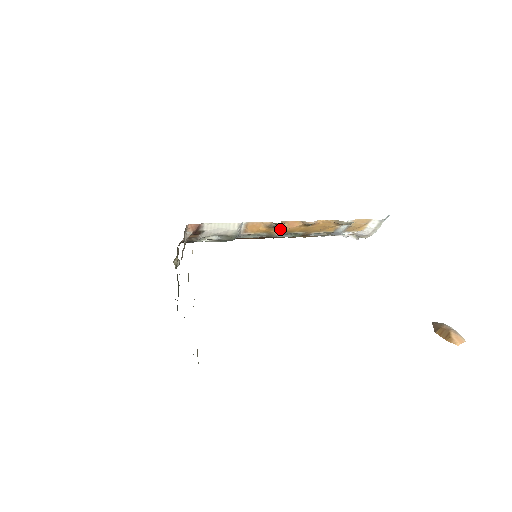
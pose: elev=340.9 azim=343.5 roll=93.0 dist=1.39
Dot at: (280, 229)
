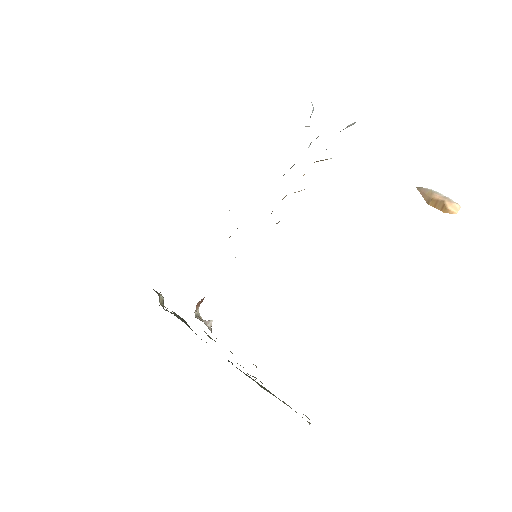
Dot at: occluded
